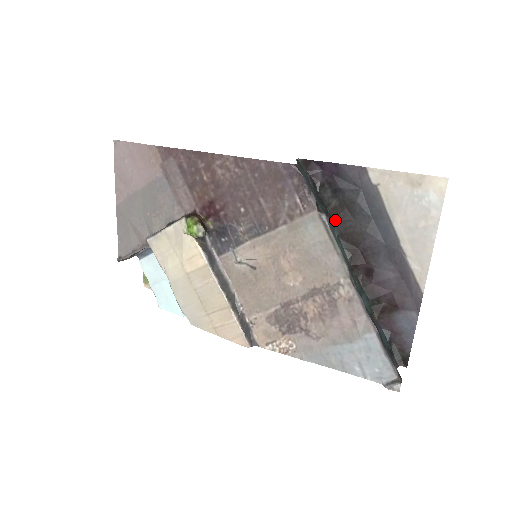
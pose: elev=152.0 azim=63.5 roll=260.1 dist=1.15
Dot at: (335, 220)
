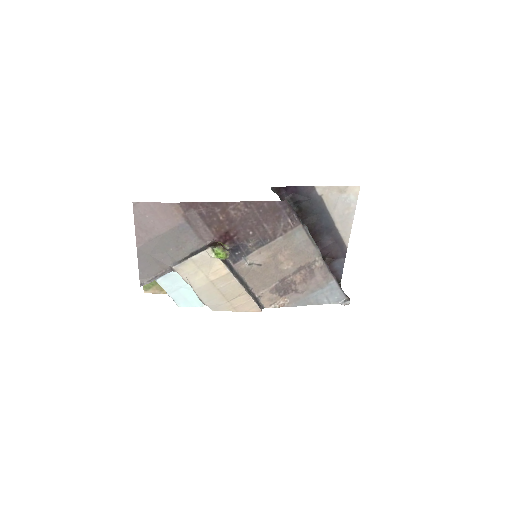
Dot at: occluded
